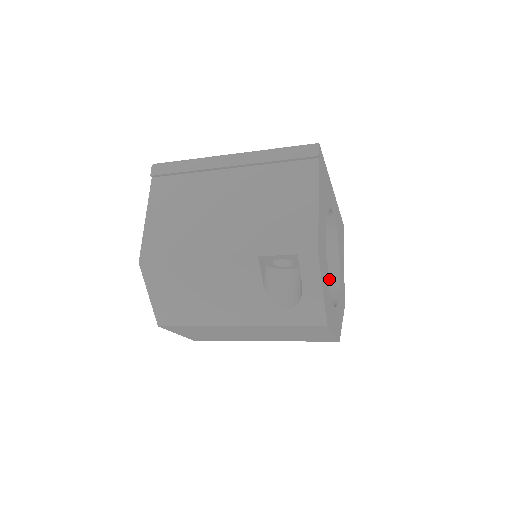
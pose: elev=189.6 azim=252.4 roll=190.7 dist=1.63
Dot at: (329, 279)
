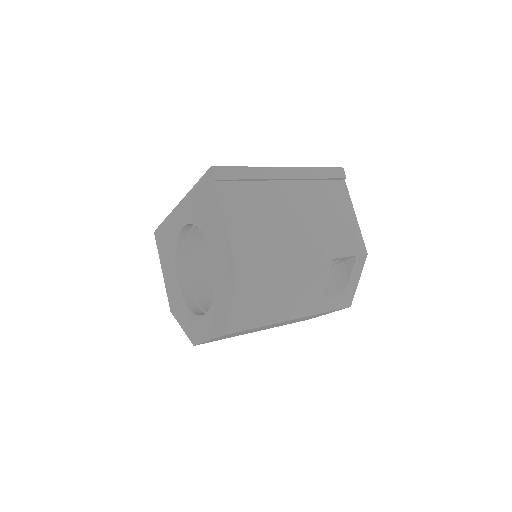
Dot at: occluded
